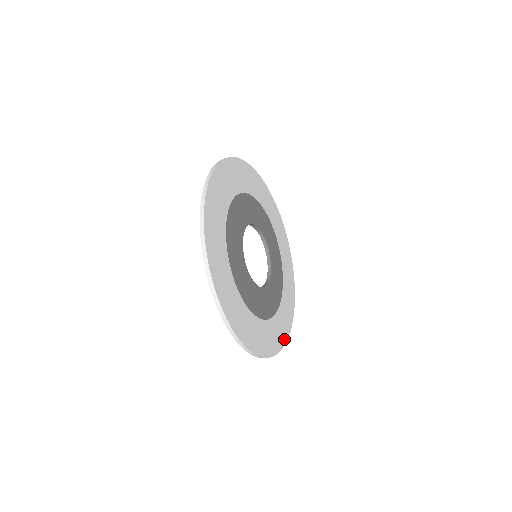
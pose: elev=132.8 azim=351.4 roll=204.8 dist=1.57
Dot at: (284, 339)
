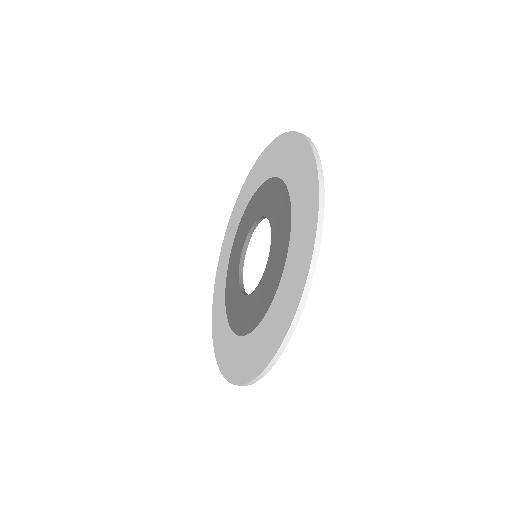
Dot at: occluded
